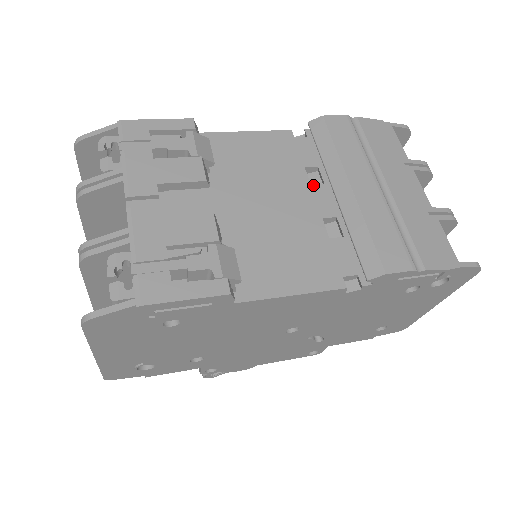
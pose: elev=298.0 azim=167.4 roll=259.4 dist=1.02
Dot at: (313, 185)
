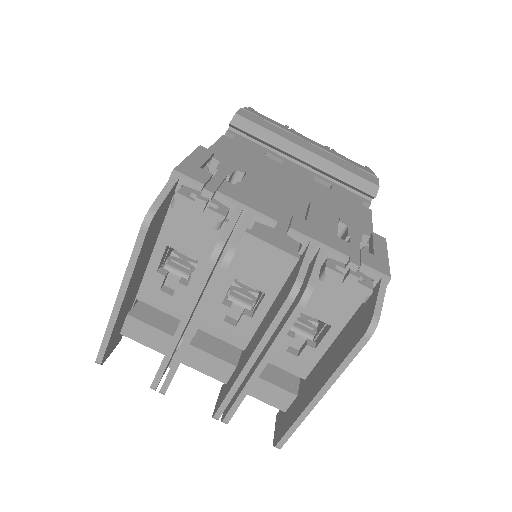
Dot at: (283, 164)
